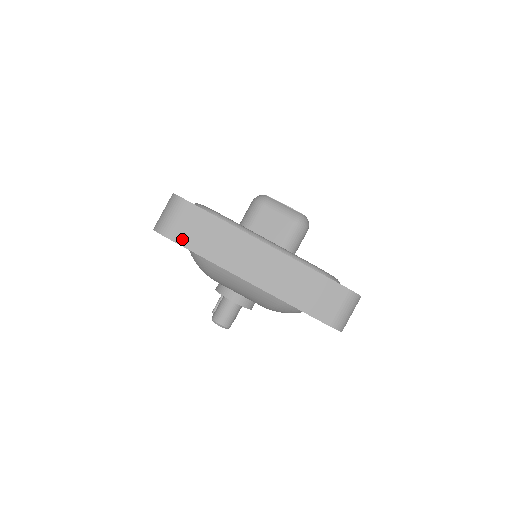
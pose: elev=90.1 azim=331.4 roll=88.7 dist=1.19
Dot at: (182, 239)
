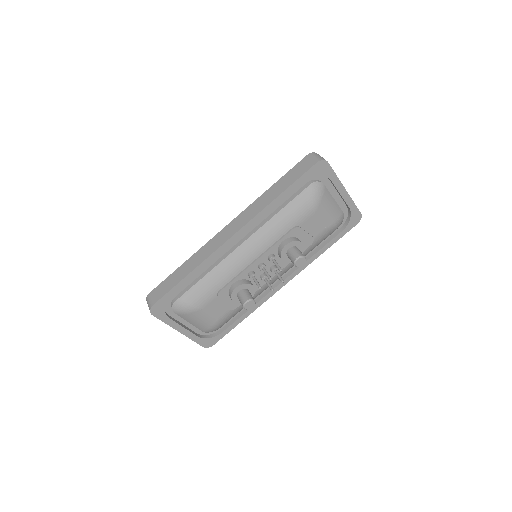
Dot at: occluded
